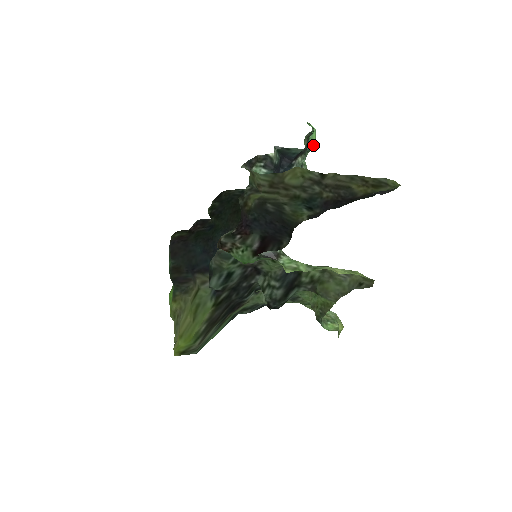
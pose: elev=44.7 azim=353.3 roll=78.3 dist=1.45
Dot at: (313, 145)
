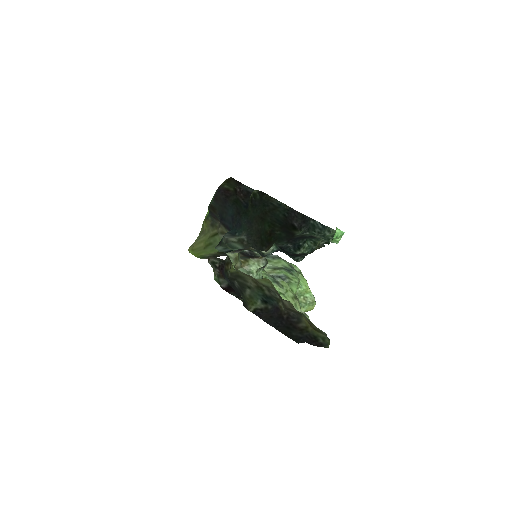
Dot at: (332, 242)
